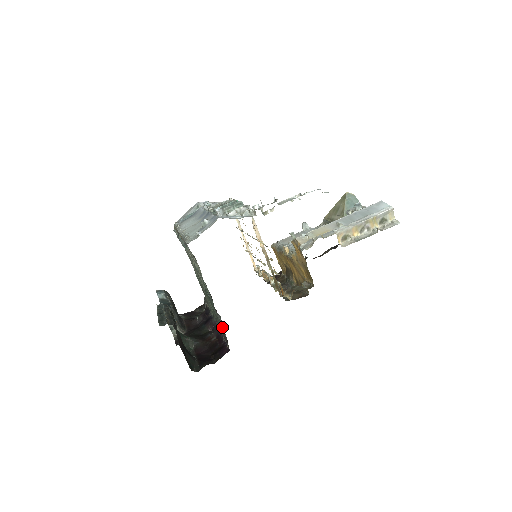
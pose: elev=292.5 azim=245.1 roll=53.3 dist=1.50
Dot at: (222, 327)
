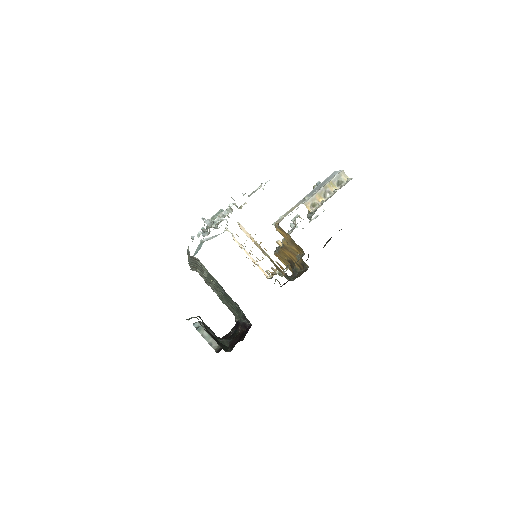
Dot at: (240, 309)
